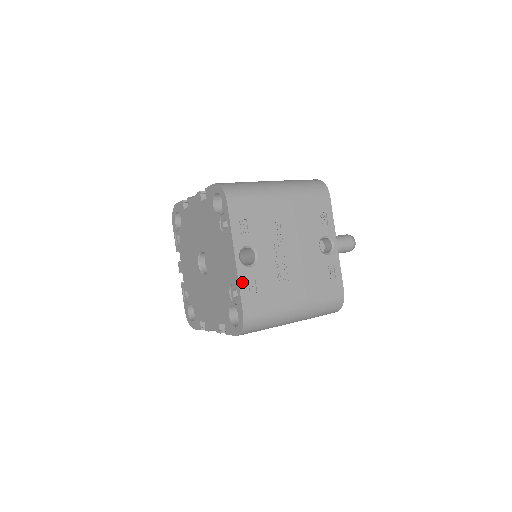
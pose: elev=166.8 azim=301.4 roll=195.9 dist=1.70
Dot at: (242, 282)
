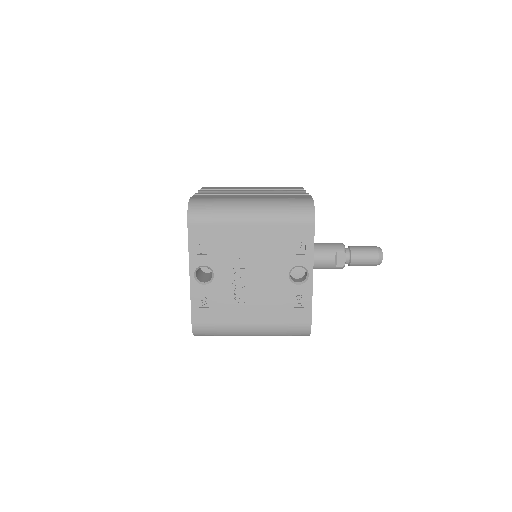
Dot at: (194, 297)
